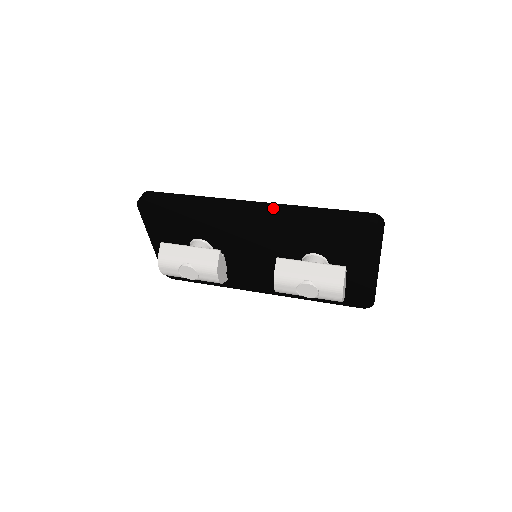
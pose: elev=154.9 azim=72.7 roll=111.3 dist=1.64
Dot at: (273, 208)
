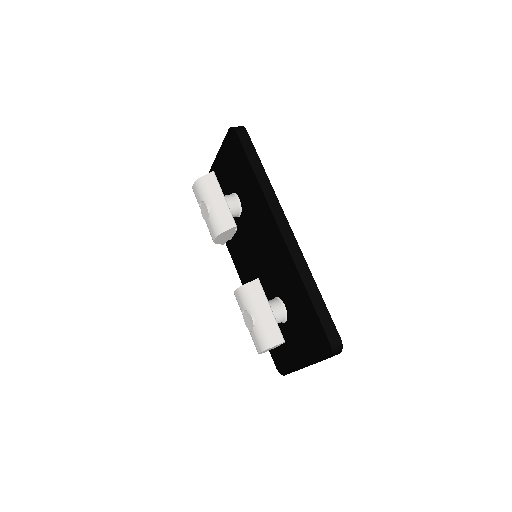
Dot at: (294, 250)
